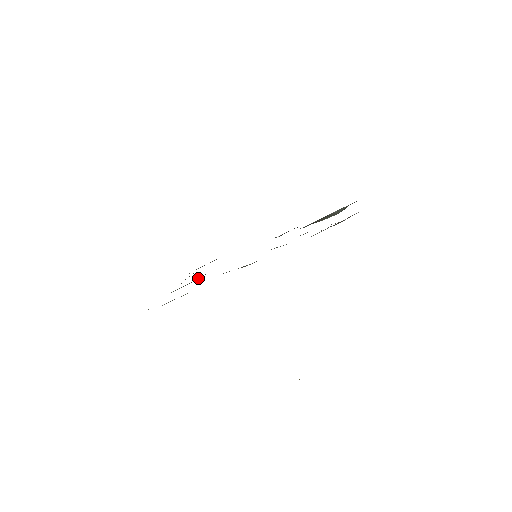
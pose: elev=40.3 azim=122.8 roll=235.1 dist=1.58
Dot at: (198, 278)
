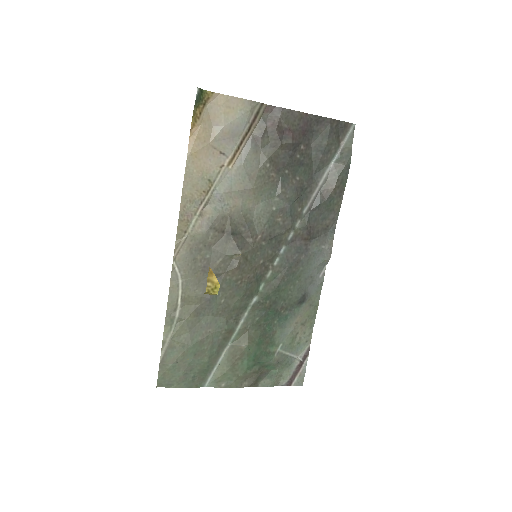
Dot at: (240, 342)
